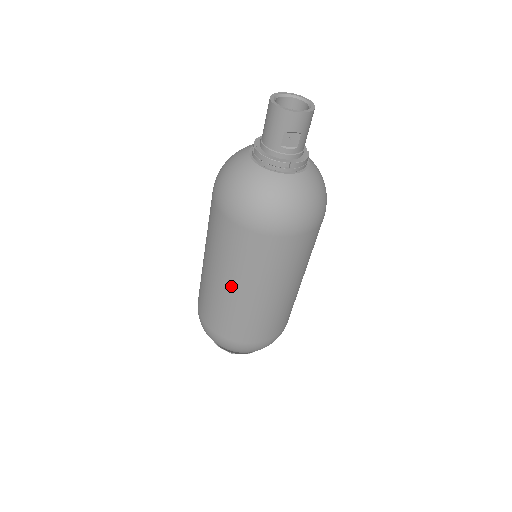
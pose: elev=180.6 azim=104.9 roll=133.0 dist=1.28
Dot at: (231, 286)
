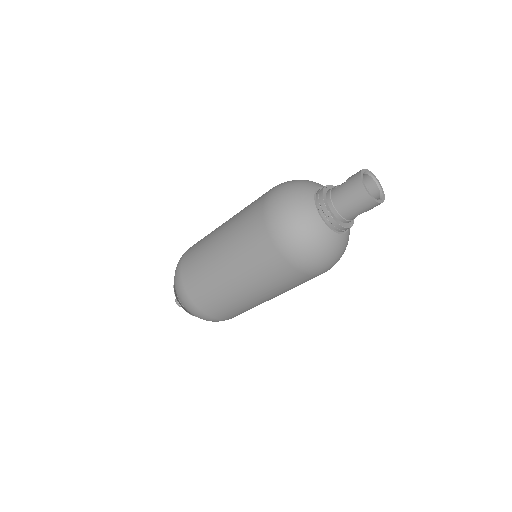
Dot at: (261, 298)
